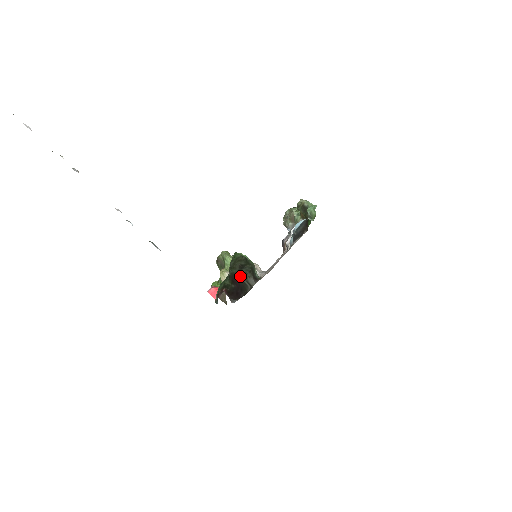
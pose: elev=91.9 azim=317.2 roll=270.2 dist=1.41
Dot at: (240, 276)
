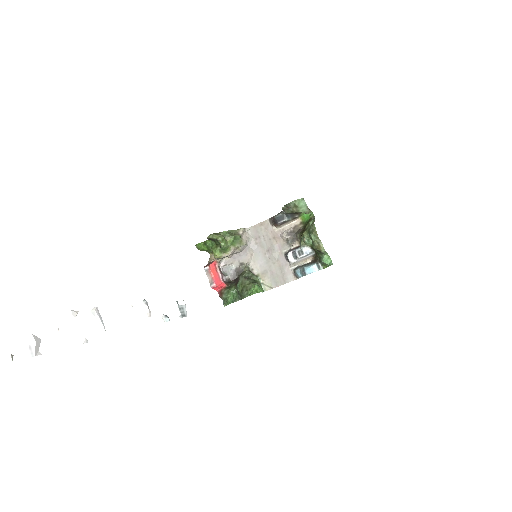
Dot at: (240, 274)
